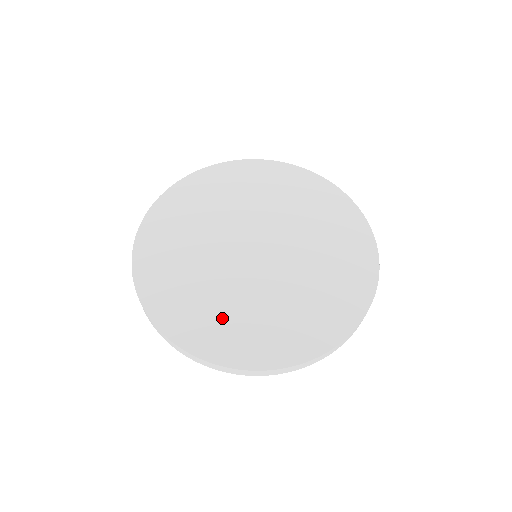
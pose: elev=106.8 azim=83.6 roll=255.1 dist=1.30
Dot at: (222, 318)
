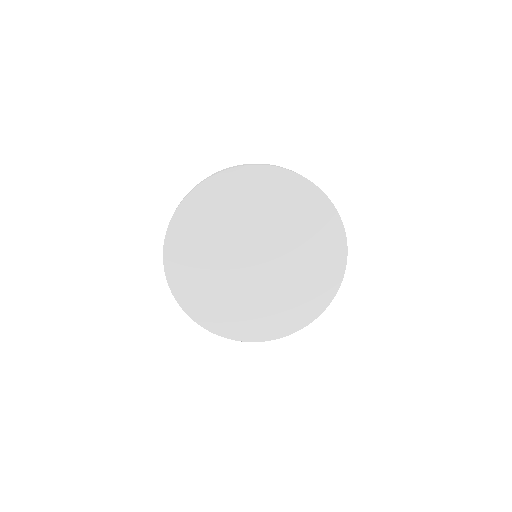
Dot at: (225, 307)
